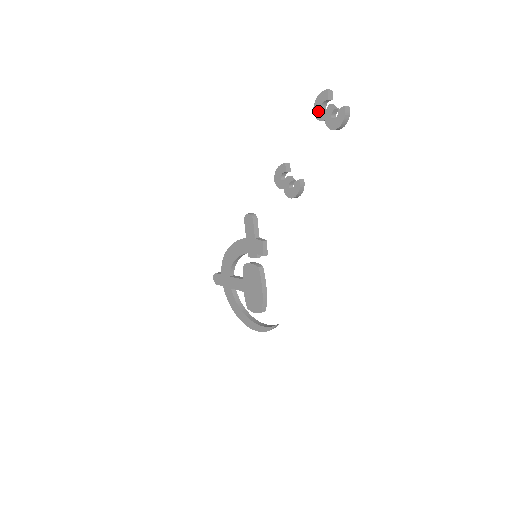
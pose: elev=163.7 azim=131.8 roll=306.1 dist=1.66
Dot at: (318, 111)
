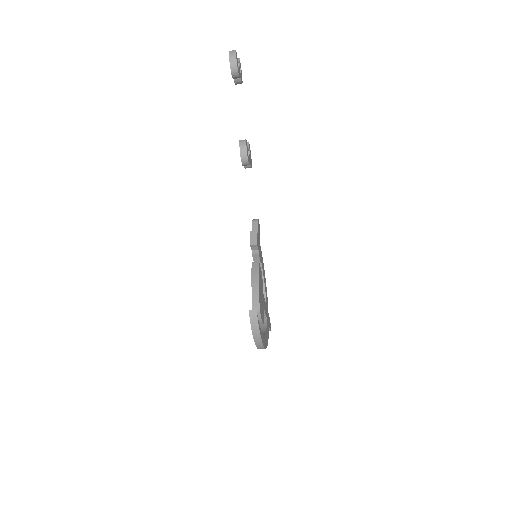
Dot at: occluded
